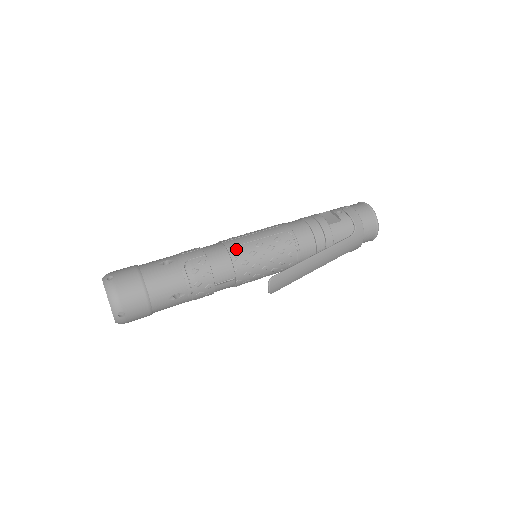
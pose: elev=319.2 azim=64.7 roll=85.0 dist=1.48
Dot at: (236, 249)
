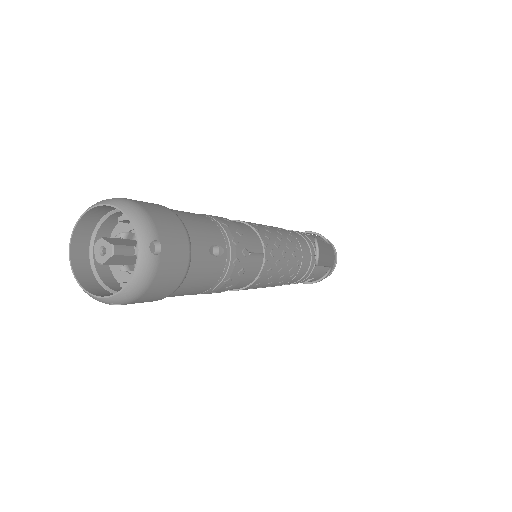
Dot at: (249, 222)
